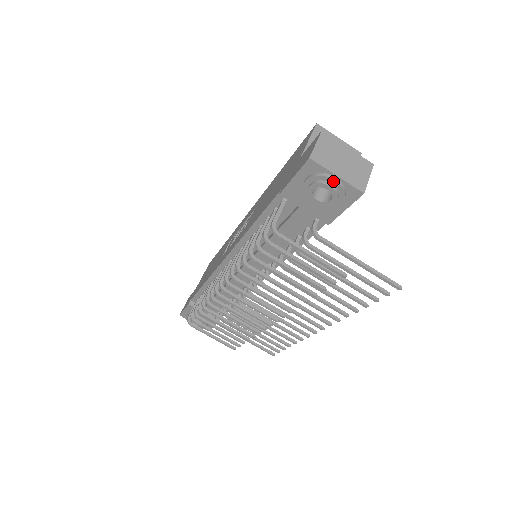
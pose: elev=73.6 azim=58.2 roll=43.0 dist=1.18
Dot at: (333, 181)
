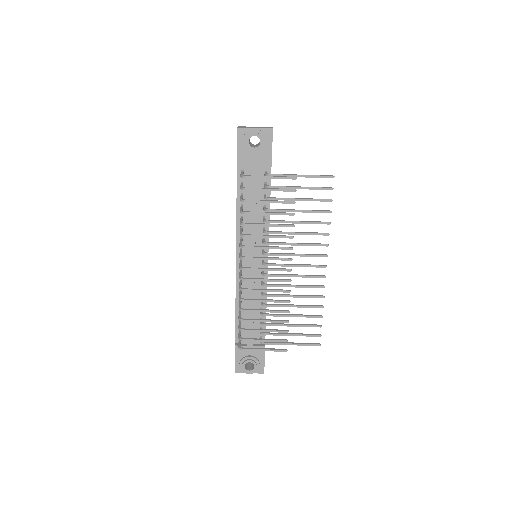
Dot at: (254, 130)
